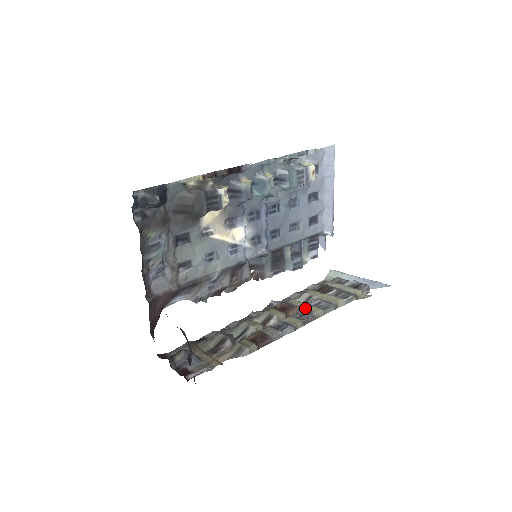
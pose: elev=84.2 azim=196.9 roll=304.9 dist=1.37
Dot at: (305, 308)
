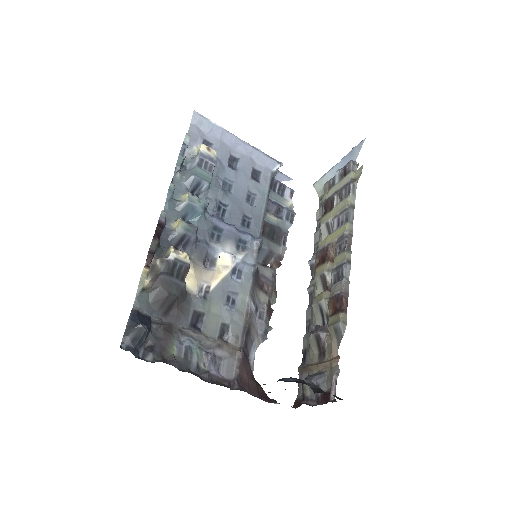
Dot at: (335, 238)
